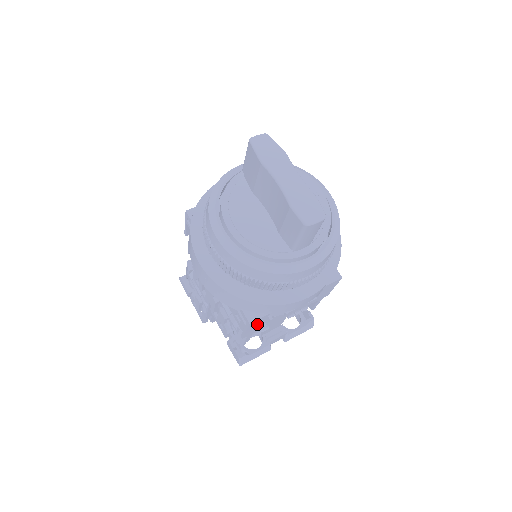
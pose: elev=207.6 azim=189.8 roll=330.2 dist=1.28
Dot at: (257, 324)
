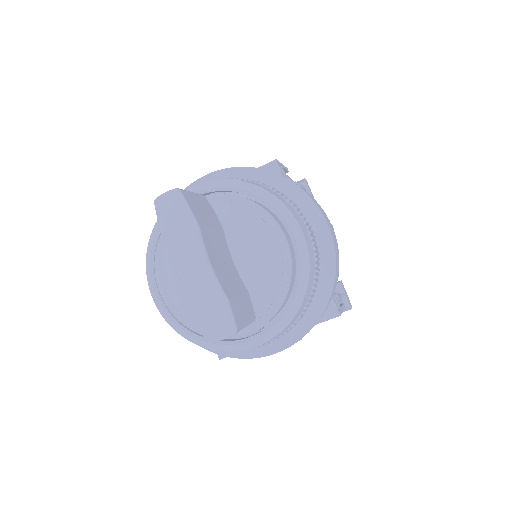
Dot at: occluded
